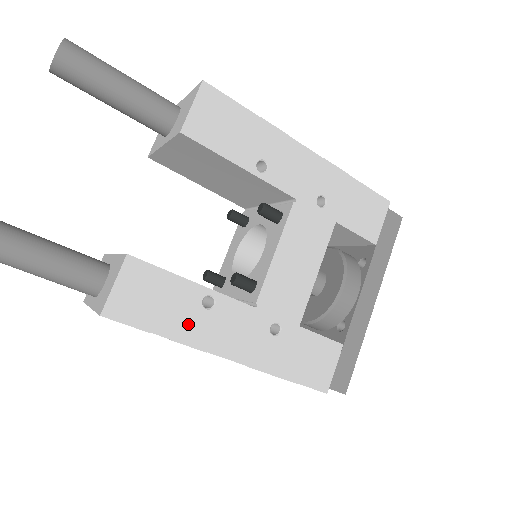
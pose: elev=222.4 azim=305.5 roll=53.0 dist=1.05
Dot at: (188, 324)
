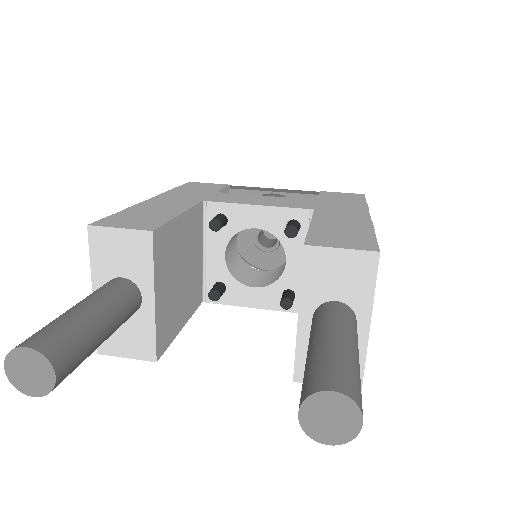
Dot at: occluded
